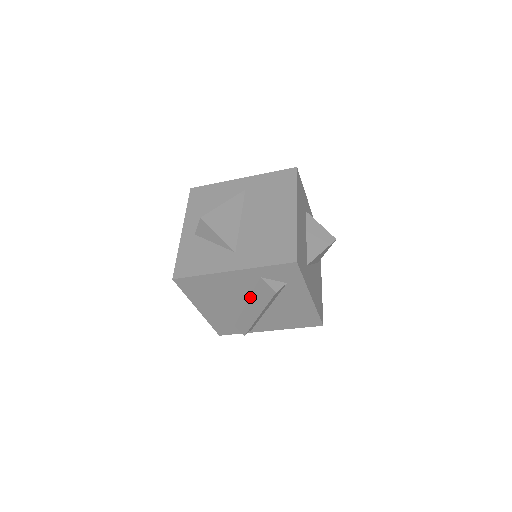
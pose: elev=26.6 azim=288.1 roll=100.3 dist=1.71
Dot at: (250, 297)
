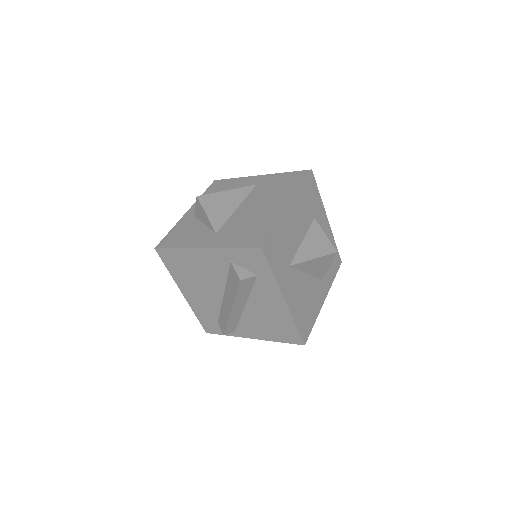
Dot at: (225, 287)
